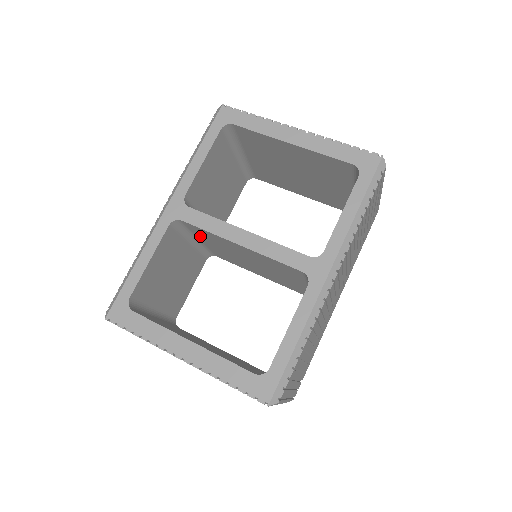
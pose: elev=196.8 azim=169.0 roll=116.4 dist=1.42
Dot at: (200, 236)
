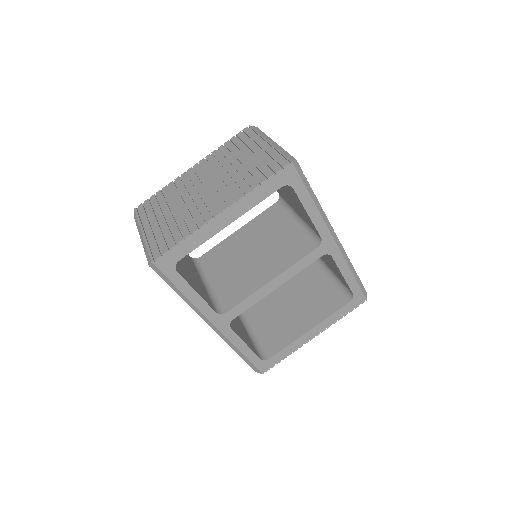
Dot at: occluded
